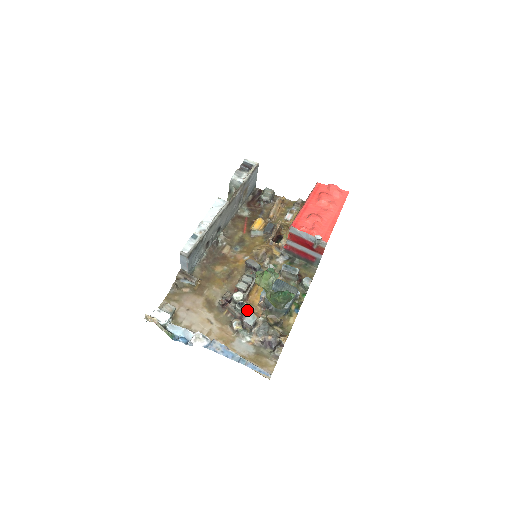
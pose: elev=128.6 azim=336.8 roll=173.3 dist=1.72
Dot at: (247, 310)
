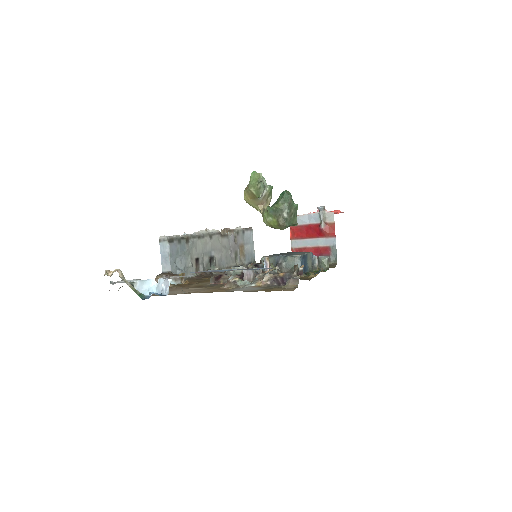
Dot at: (247, 268)
